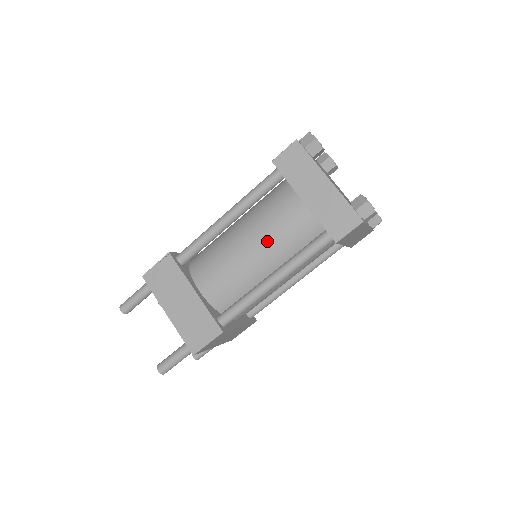
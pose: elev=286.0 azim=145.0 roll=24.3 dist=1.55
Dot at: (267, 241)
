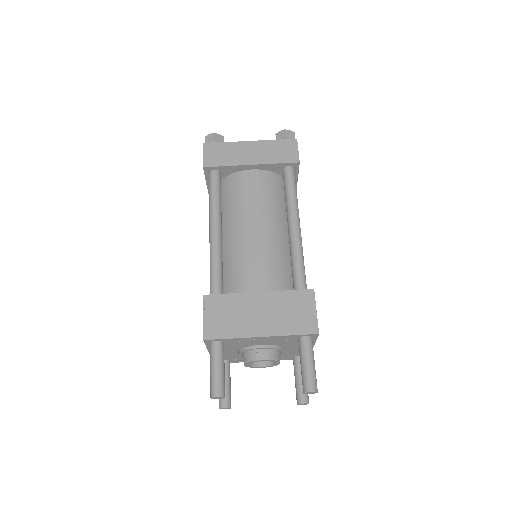
Dot at: (259, 212)
